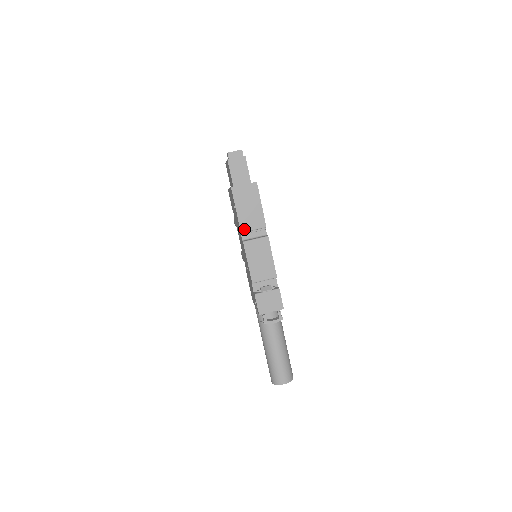
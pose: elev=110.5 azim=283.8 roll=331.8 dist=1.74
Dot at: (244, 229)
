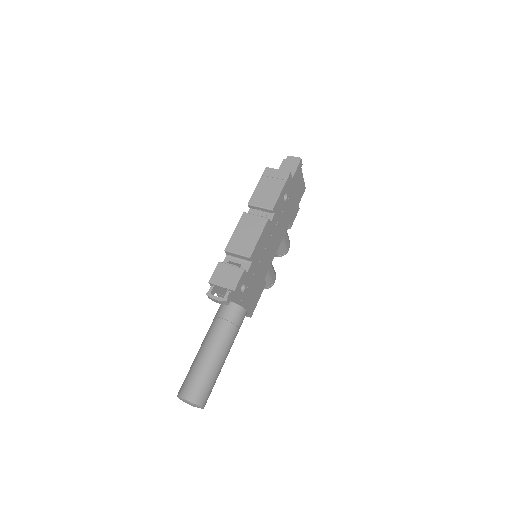
Dot at: (252, 202)
